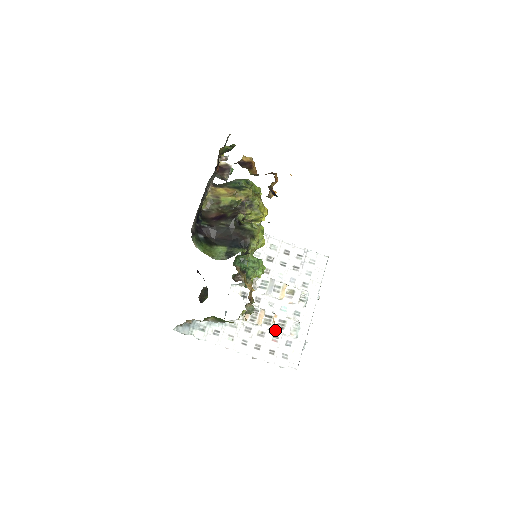
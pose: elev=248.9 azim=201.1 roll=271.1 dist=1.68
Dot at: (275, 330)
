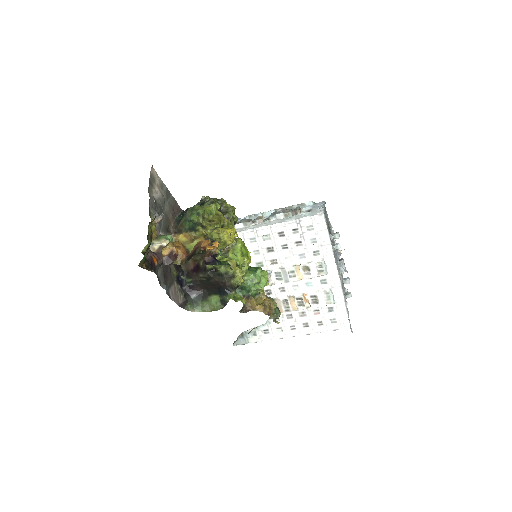
Dot at: (312, 306)
